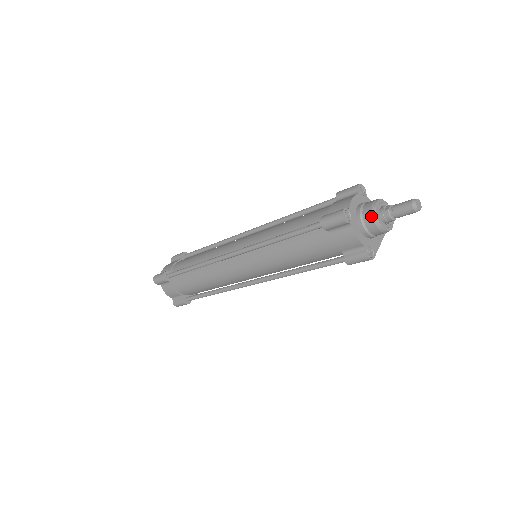
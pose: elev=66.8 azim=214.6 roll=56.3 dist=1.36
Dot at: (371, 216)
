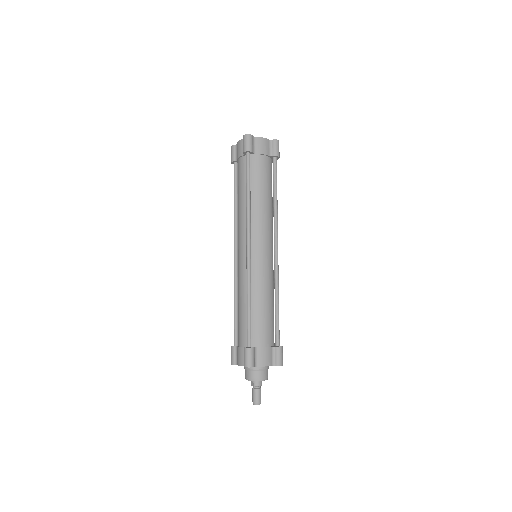
Dot at: occluded
